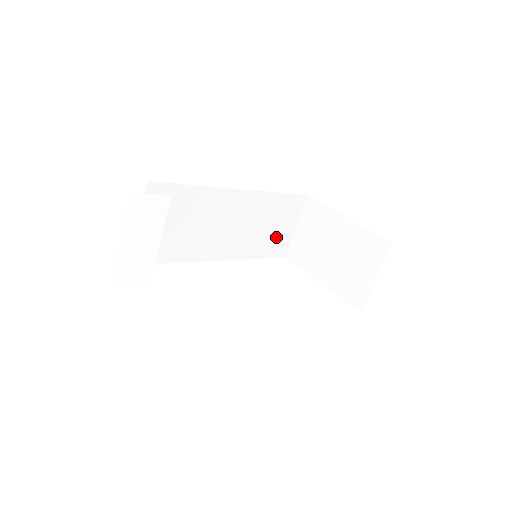
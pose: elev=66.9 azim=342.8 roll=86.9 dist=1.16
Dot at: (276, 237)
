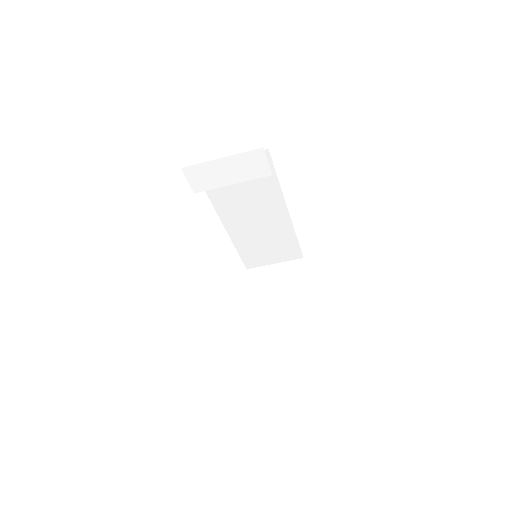
Dot at: (261, 255)
